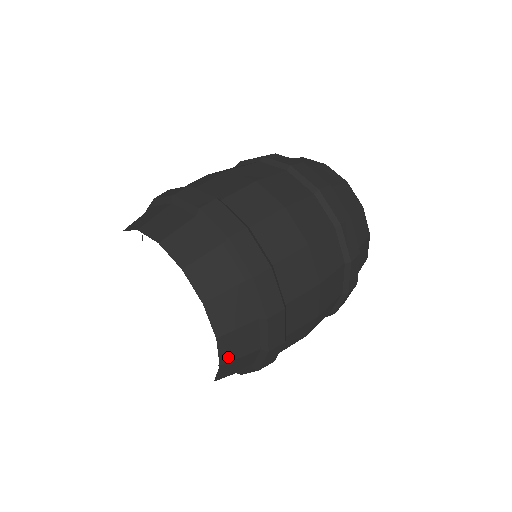
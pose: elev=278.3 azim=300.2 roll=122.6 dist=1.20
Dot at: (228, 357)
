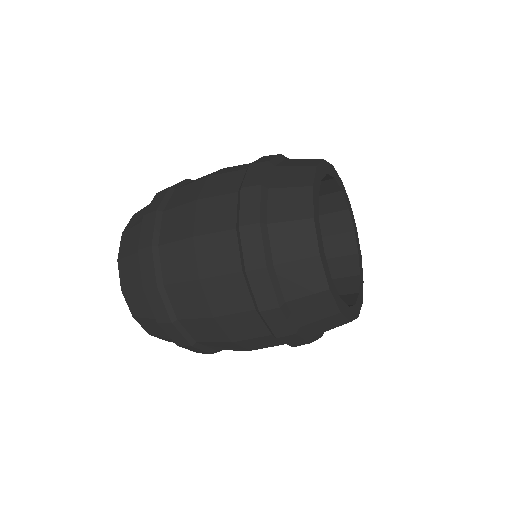
Dot at: occluded
